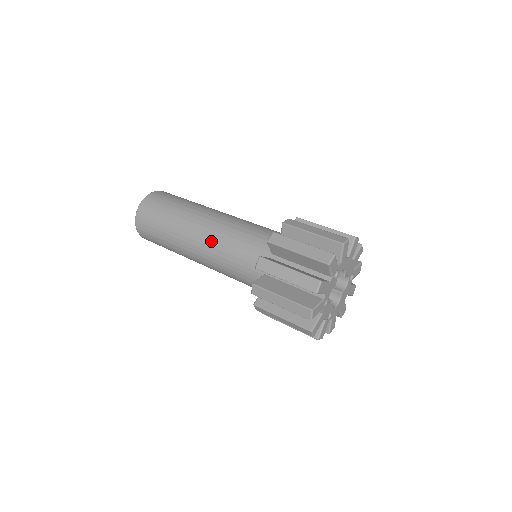
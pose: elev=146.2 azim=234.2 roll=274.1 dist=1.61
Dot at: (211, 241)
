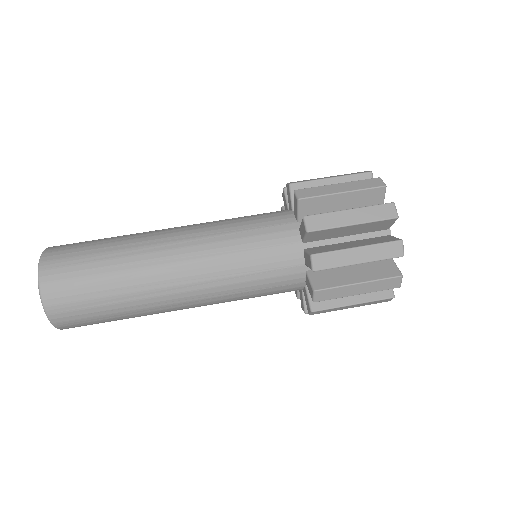
Dot at: (208, 273)
